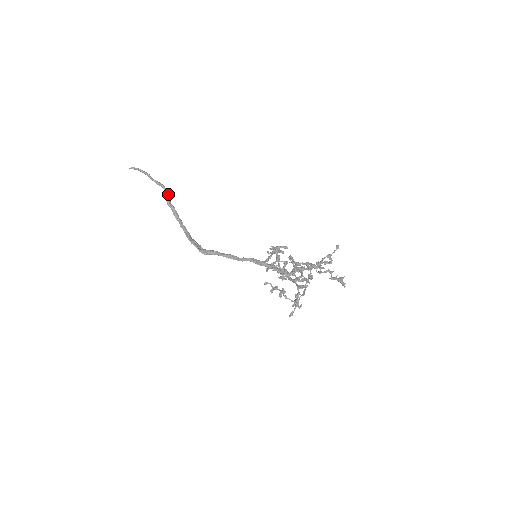
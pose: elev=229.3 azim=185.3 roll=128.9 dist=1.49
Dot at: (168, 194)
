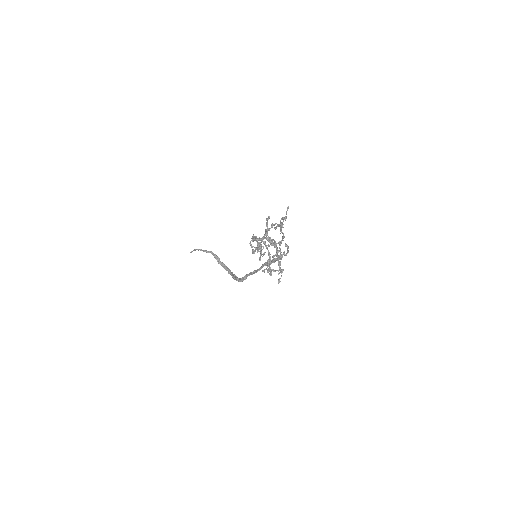
Dot at: (215, 255)
